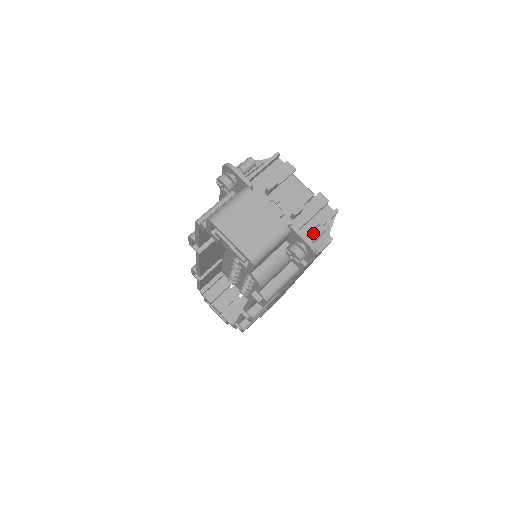
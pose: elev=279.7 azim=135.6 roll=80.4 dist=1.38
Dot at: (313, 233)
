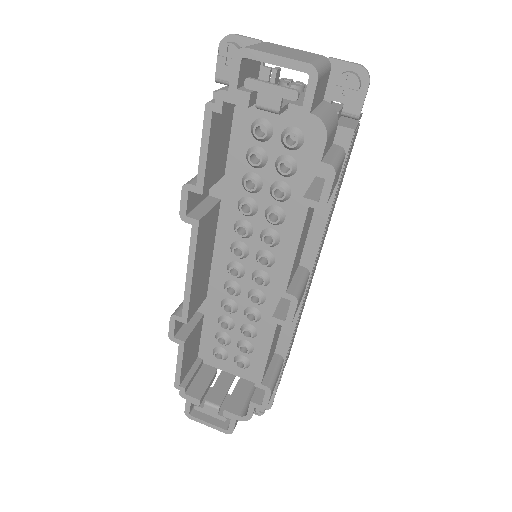
Dot at: occluded
